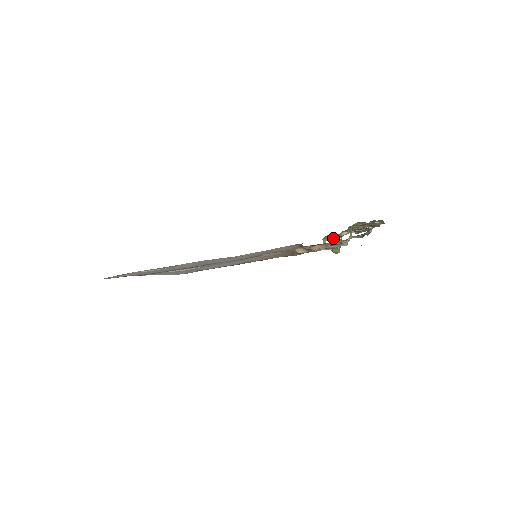
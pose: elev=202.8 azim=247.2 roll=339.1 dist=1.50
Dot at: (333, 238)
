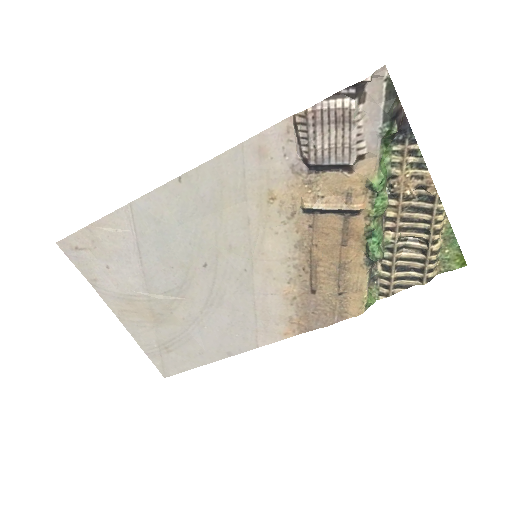
Dot at: (385, 292)
